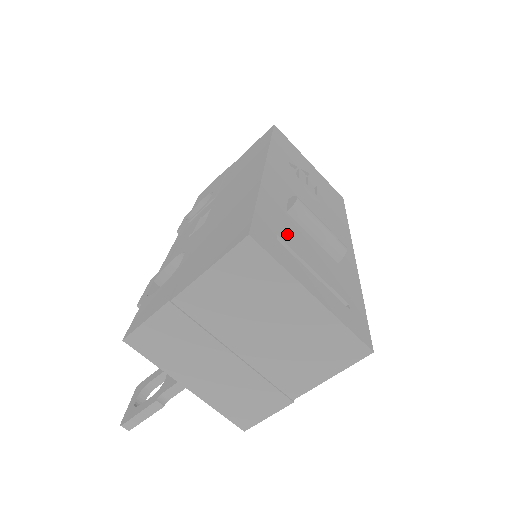
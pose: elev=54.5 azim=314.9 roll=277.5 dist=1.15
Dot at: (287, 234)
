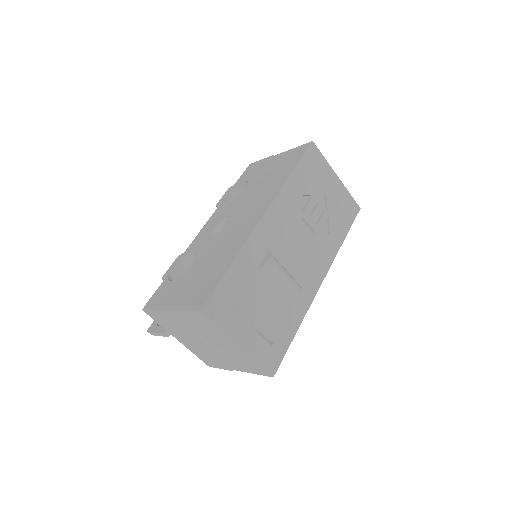
Dot at: (244, 293)
